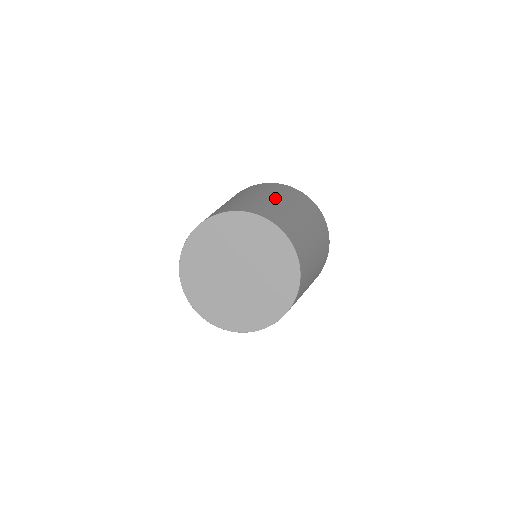
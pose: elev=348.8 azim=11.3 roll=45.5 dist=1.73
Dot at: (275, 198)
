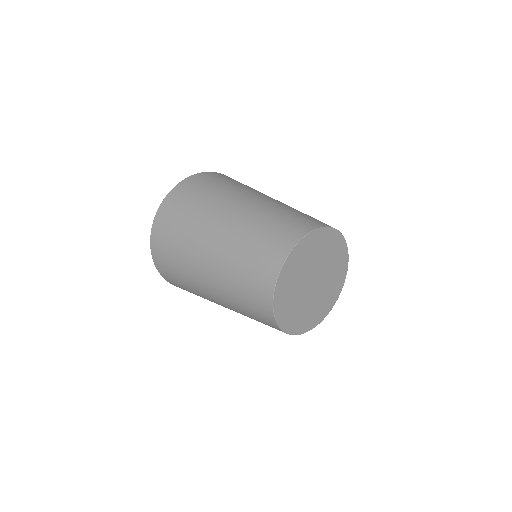
Dot at: (252, 200)
